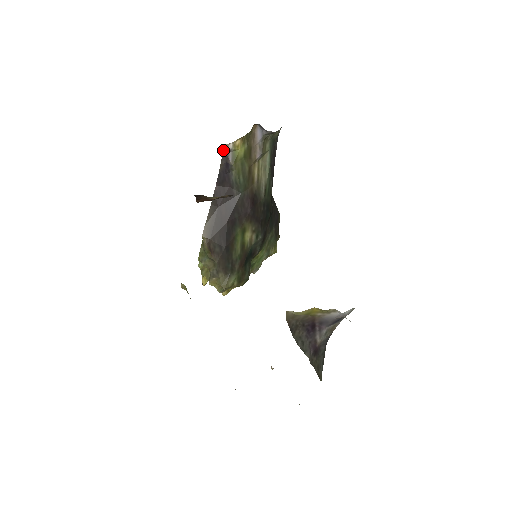
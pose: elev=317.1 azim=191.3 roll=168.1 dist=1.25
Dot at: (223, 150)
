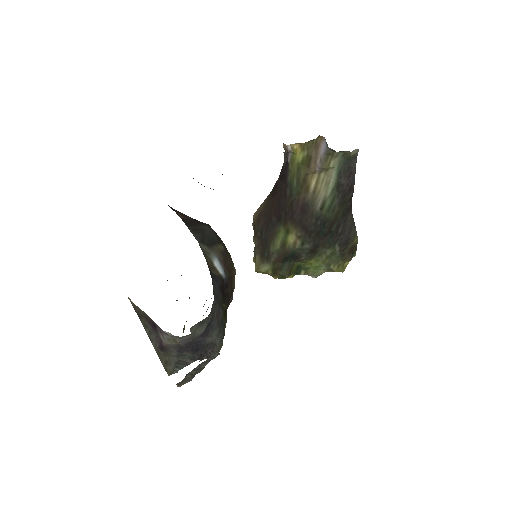
Dot at: (284, 148)
